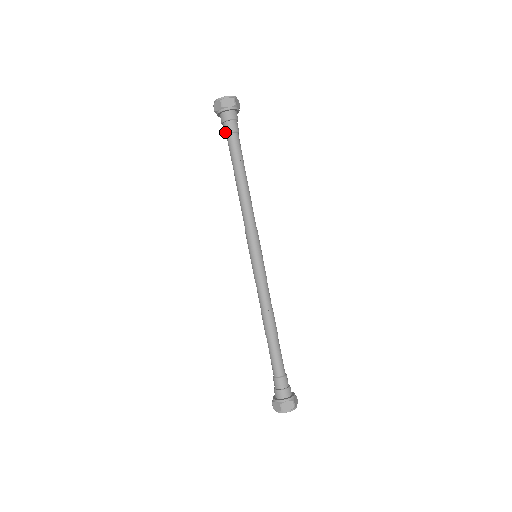
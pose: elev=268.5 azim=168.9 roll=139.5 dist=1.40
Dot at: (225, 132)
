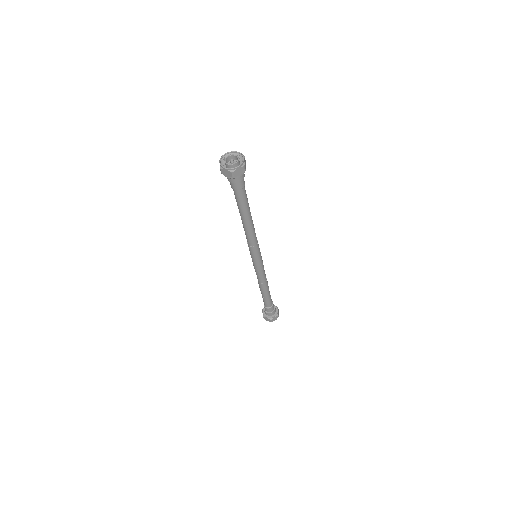
Dot at: (232, 188)
